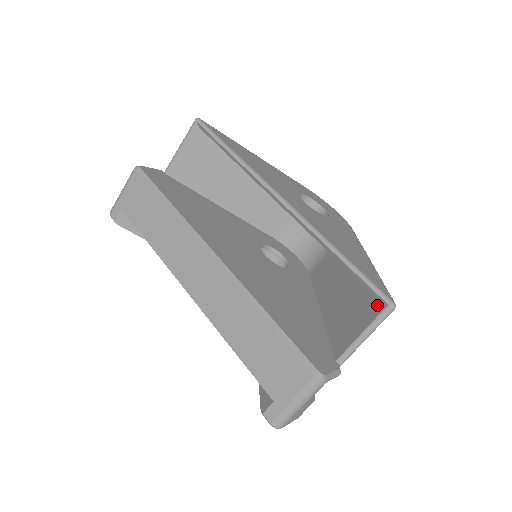
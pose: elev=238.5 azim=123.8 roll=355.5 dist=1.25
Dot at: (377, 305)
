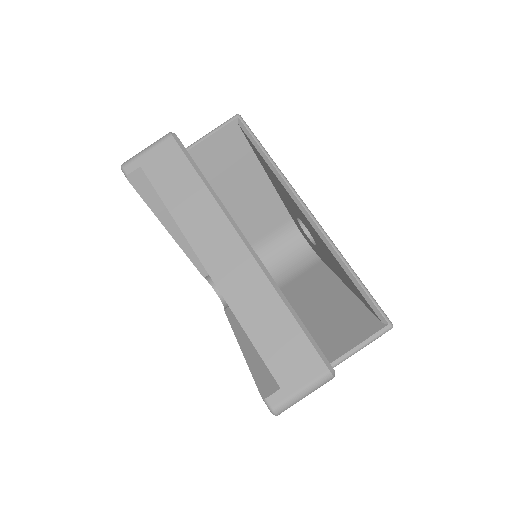
Dot at: (375, 323)
